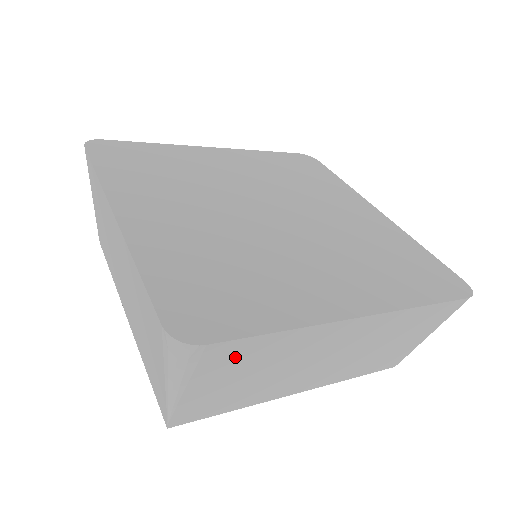
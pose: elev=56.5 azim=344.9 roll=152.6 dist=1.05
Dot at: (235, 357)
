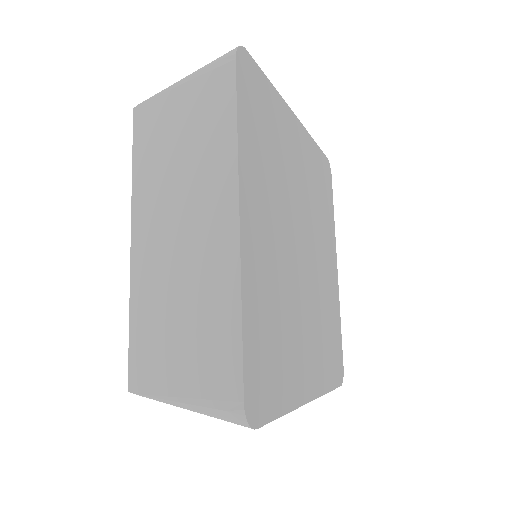
Dot at: occluded
